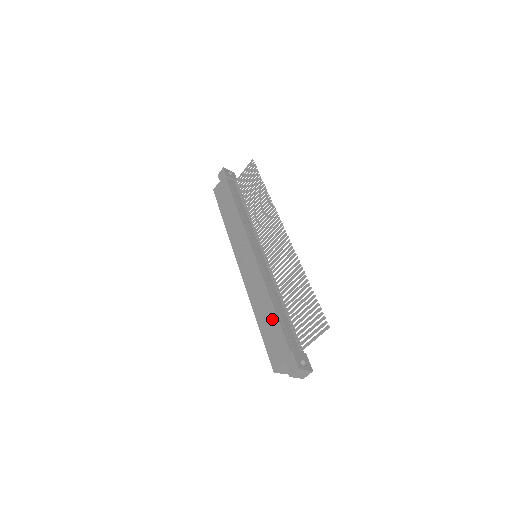
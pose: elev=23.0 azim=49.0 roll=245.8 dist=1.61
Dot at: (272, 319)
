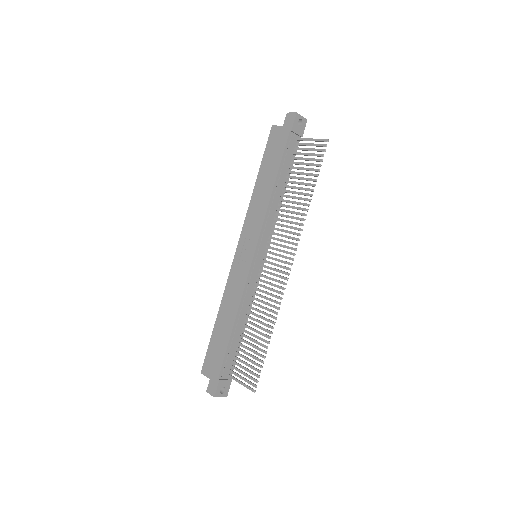
Dot at: (225, 337)
